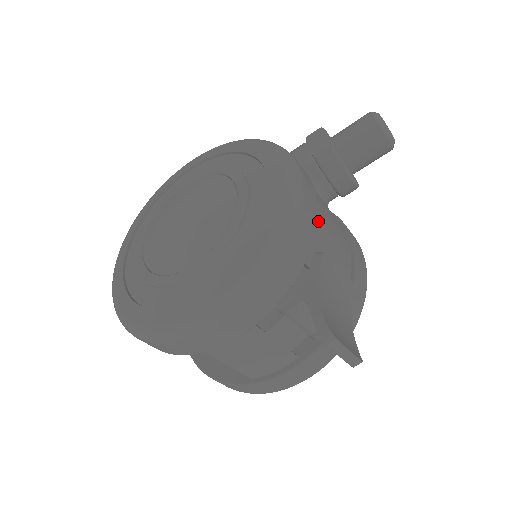
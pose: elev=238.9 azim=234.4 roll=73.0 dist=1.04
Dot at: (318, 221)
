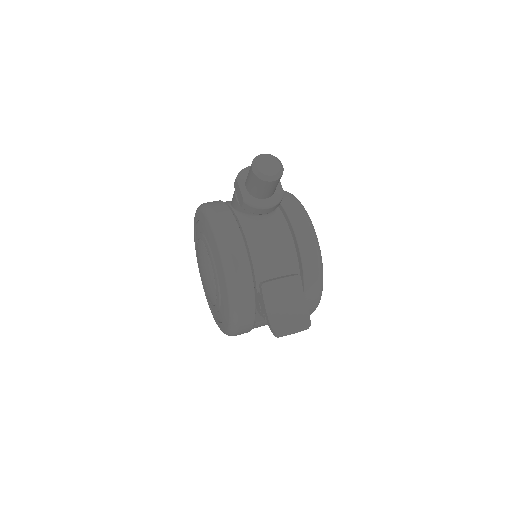
Dot at: (254, 263)
